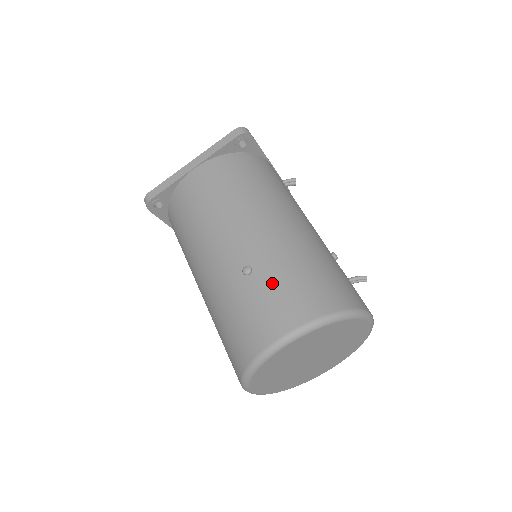
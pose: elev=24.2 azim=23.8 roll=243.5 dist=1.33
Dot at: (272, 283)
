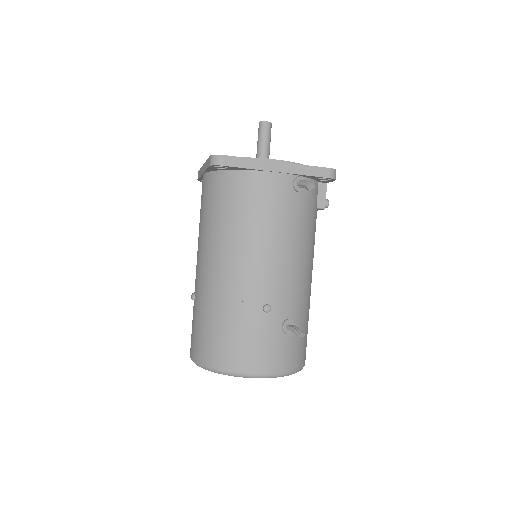
Dot at: (195, 319)
